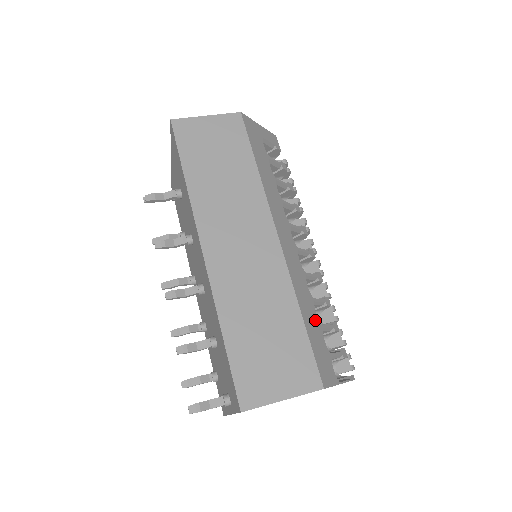
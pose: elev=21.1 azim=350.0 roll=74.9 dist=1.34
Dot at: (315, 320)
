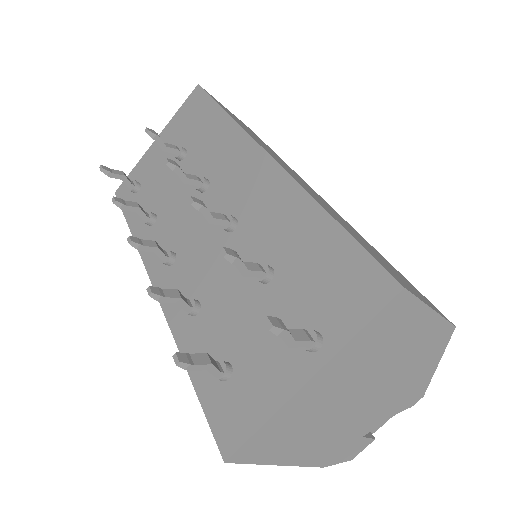
Dot at: occluded
